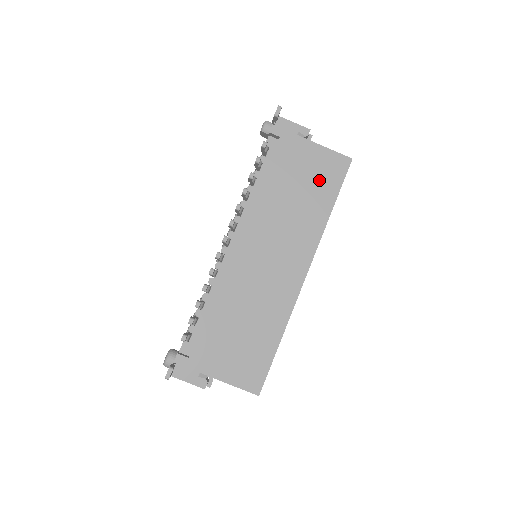
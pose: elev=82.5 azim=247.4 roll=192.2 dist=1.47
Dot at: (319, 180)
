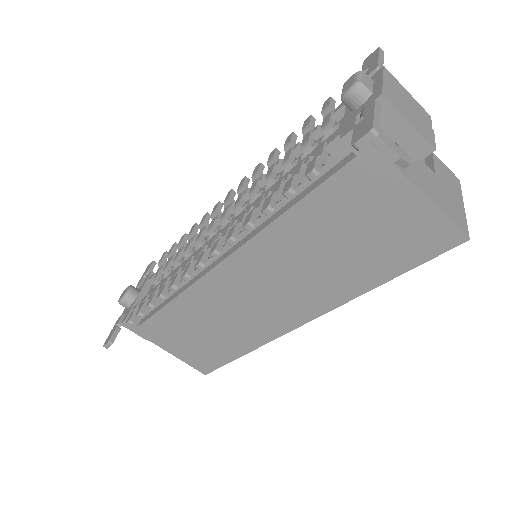
Dot at: (387, 244)
